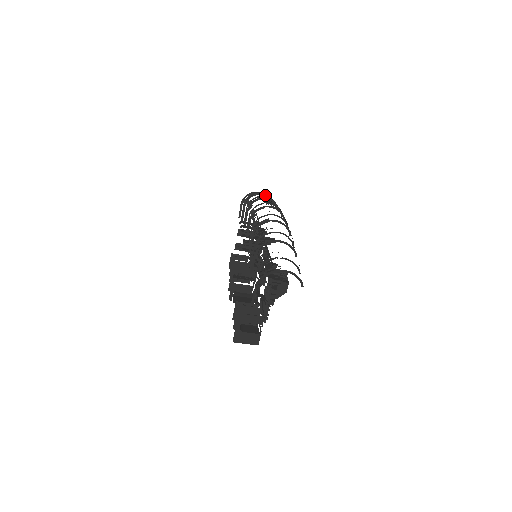
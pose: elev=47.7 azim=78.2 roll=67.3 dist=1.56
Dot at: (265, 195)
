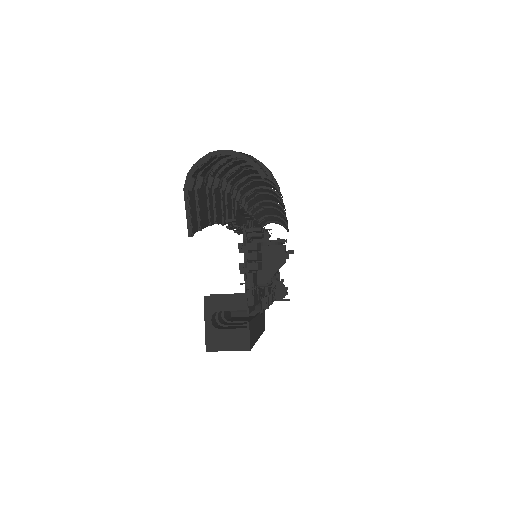
Dot at: (270, 202)
